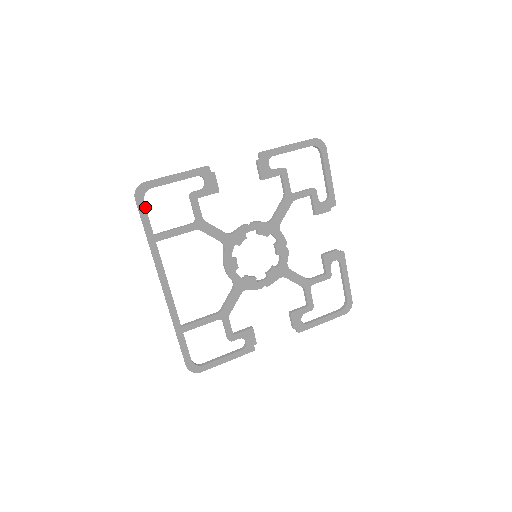
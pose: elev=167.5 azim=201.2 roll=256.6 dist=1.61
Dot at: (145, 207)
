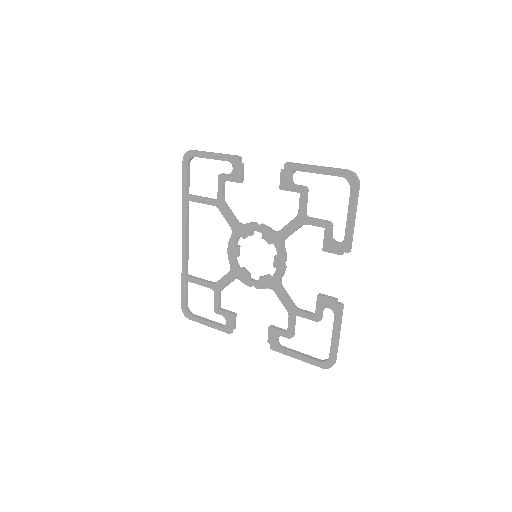
Dot at: (187, 170)
